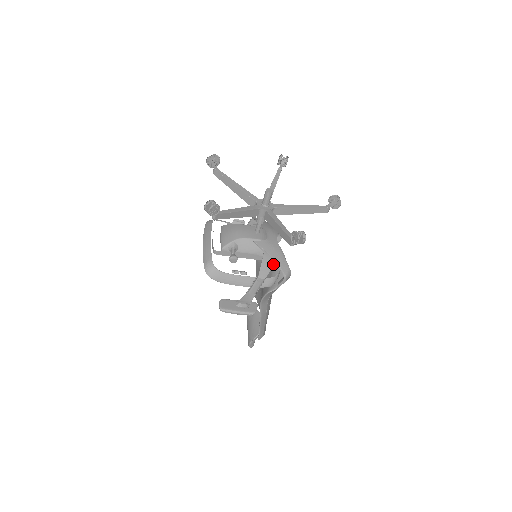
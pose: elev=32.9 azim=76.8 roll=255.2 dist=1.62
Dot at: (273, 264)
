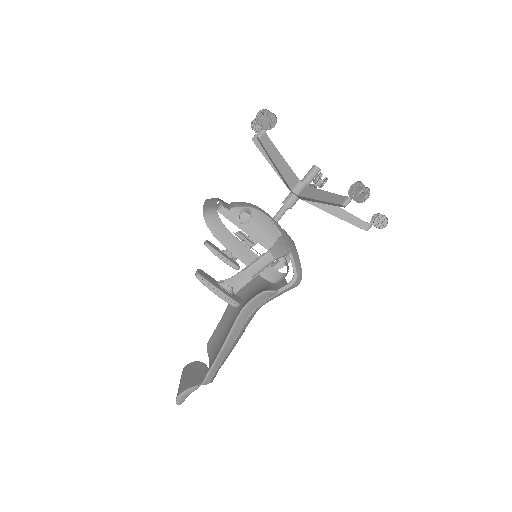
Dot at: (288, 252)
